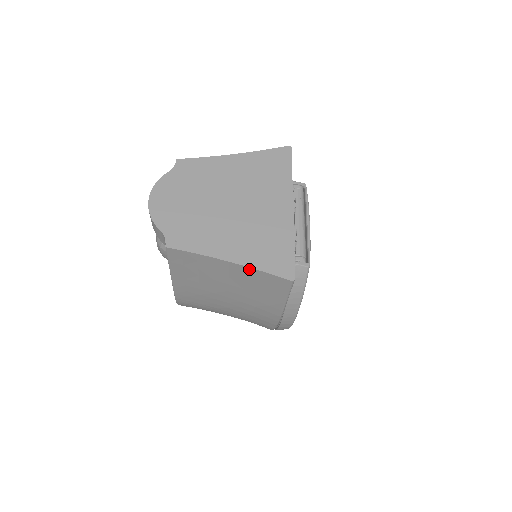
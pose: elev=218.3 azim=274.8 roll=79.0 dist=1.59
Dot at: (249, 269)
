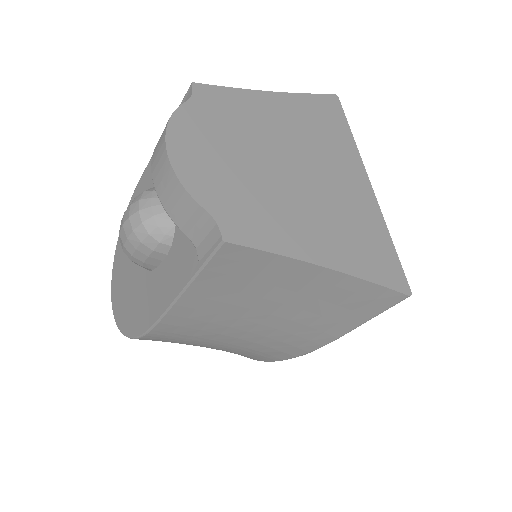
Dot at: (351, 279)
